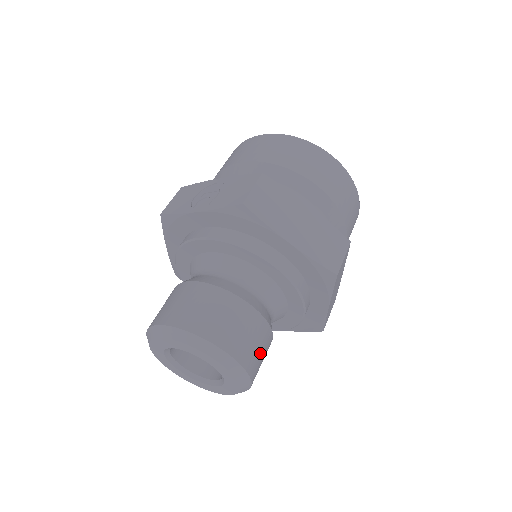
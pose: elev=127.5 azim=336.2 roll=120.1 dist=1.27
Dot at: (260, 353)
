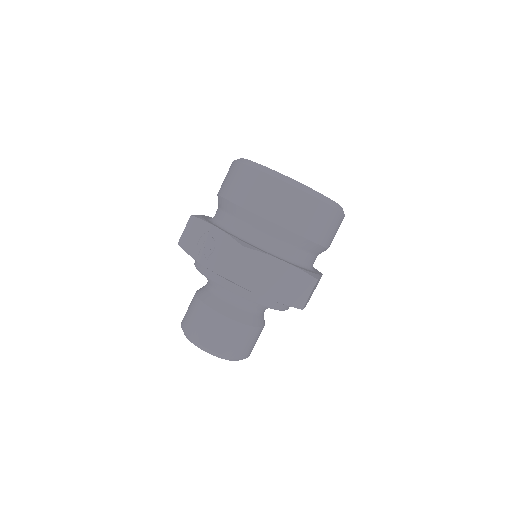
Dot at: (253, 344)
